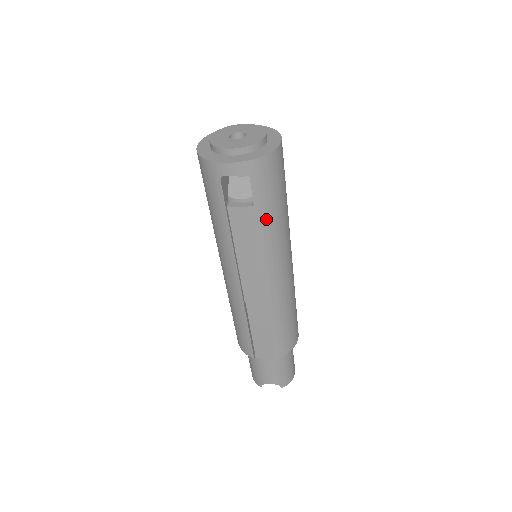
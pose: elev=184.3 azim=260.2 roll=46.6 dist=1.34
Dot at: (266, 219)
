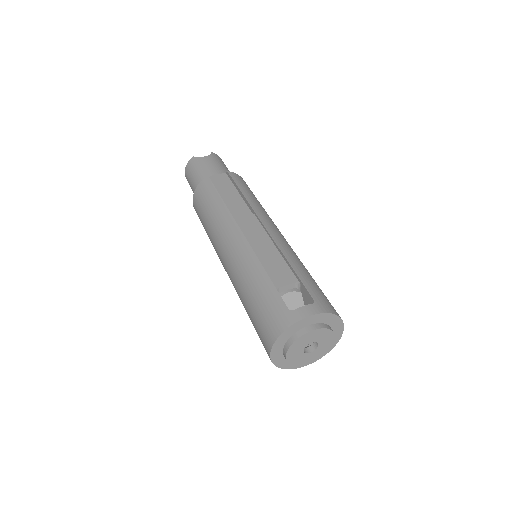
Dot at: occluded
